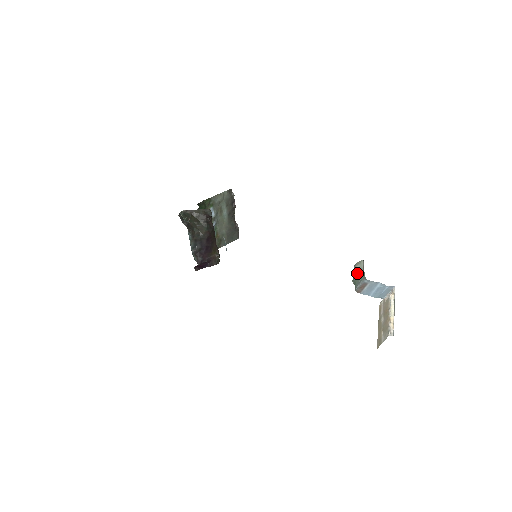
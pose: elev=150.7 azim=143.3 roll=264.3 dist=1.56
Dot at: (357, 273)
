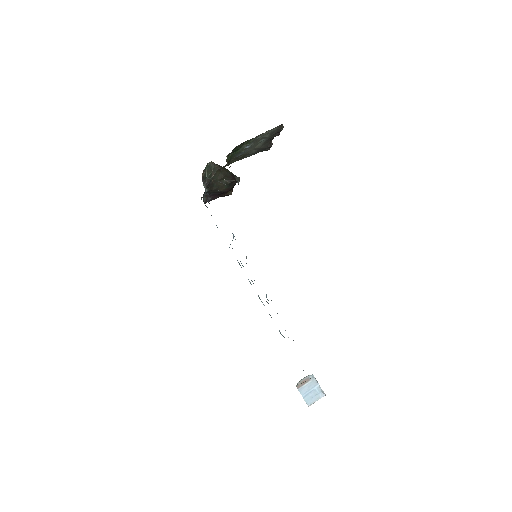
Dot at: (305, 381)
